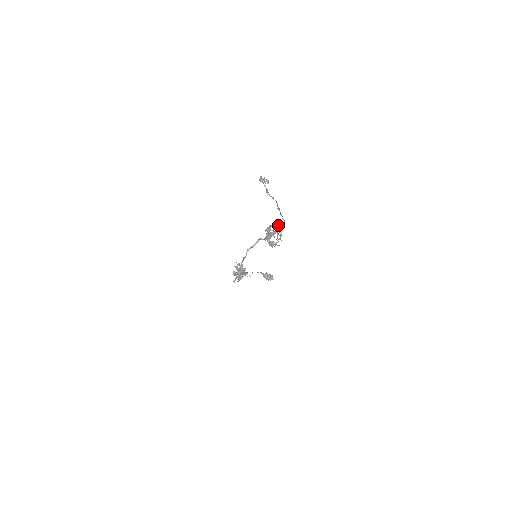
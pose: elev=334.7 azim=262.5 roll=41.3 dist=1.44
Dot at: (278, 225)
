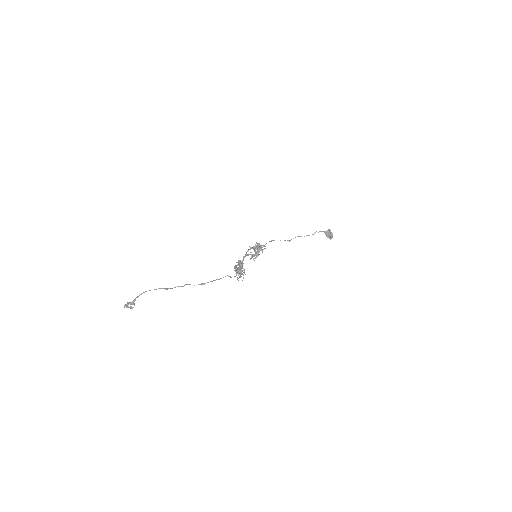
Dot at: (235, 271)
